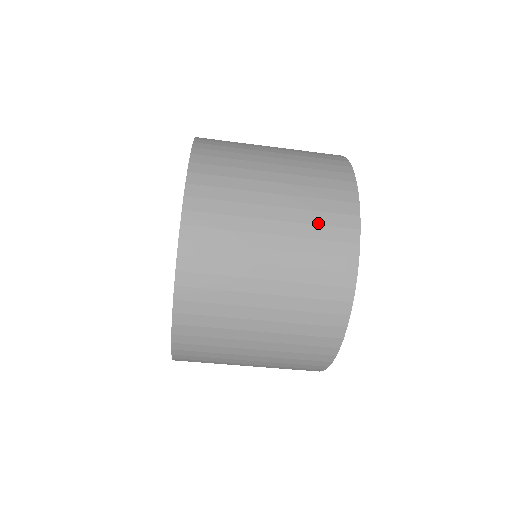
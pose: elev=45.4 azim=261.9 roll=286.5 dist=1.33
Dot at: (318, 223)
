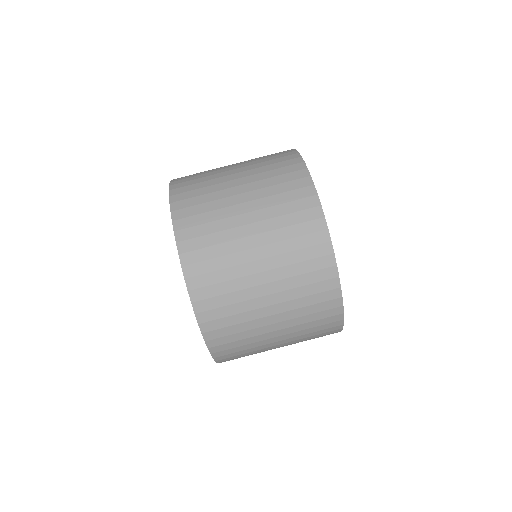
Dot at: occluded
